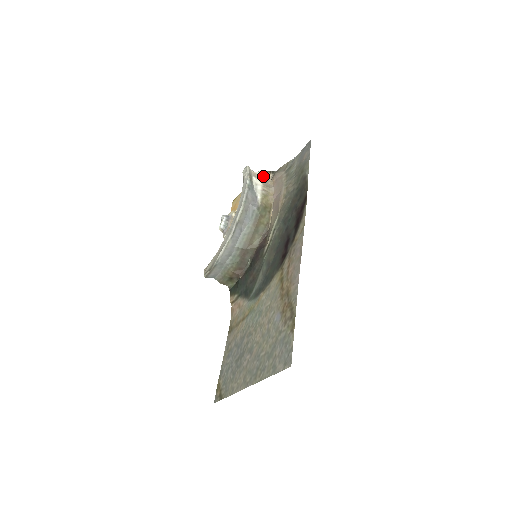
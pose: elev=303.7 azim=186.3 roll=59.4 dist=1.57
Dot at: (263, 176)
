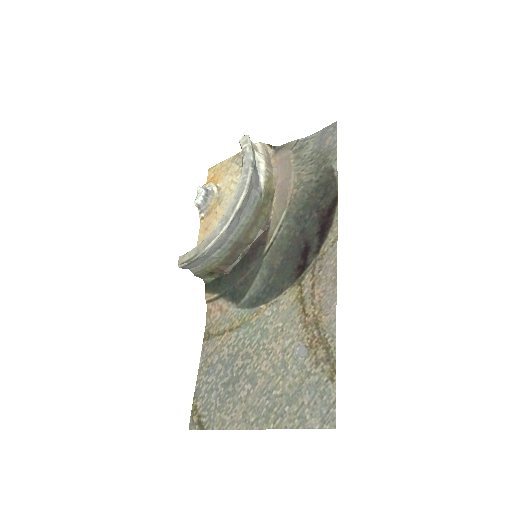
Dot at: (264, 151)
